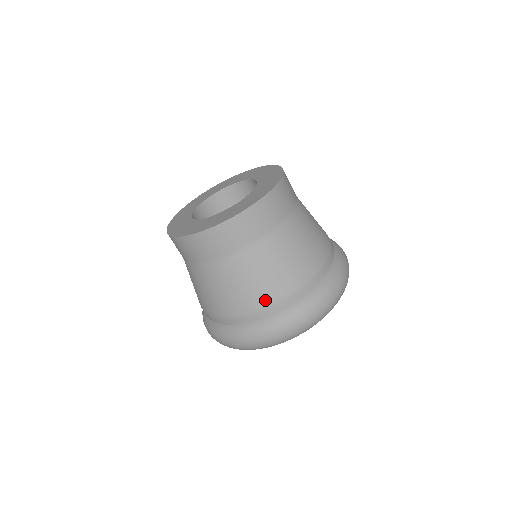
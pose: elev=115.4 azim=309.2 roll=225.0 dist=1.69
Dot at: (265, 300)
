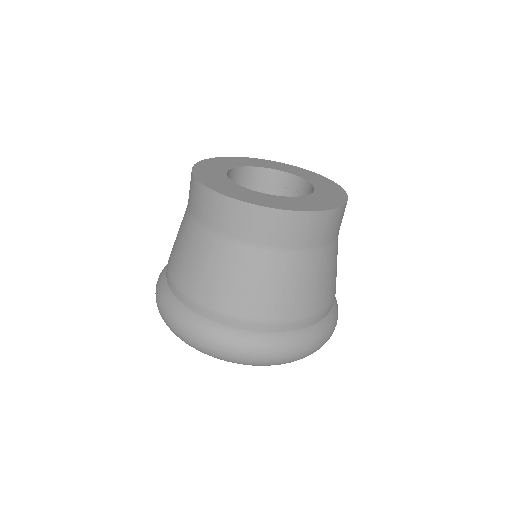
Dot at: (206, 298)
